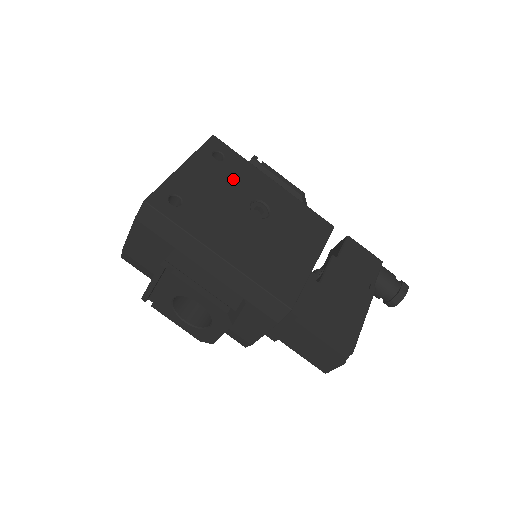
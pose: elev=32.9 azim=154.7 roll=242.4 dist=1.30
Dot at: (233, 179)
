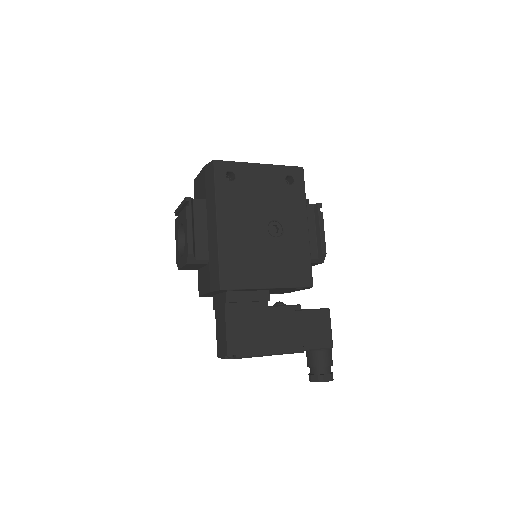
Dot at: (281, 199)
